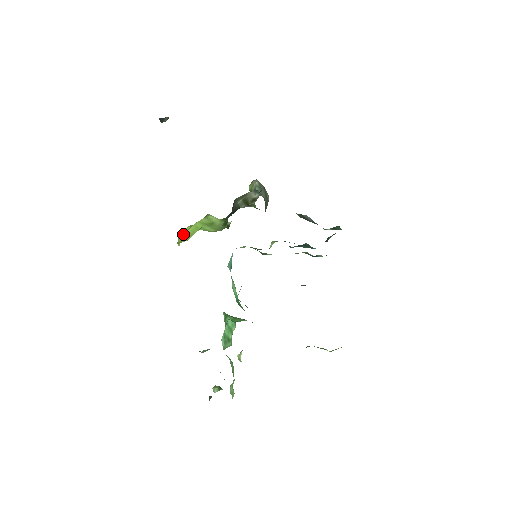
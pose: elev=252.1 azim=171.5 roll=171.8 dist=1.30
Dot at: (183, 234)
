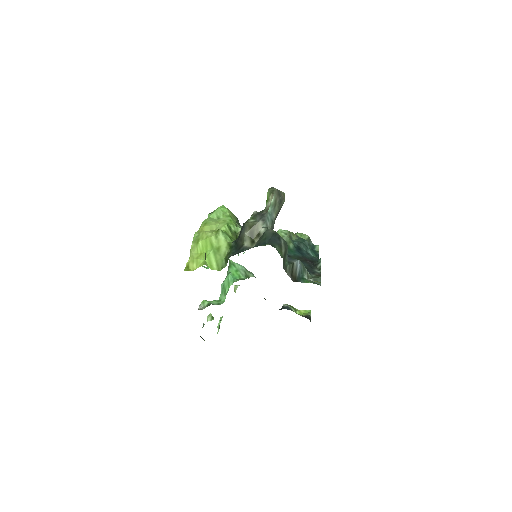
Dot at: (196, 244)
